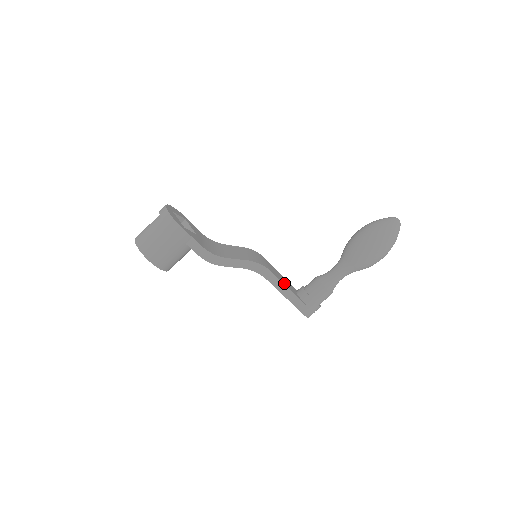
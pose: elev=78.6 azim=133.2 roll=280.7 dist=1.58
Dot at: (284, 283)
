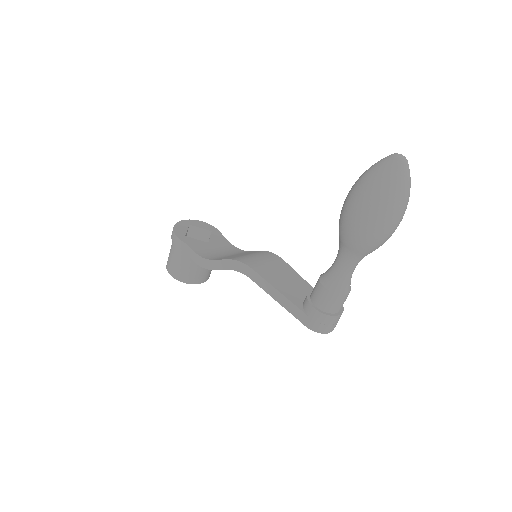
Dot at: (276, 284)
